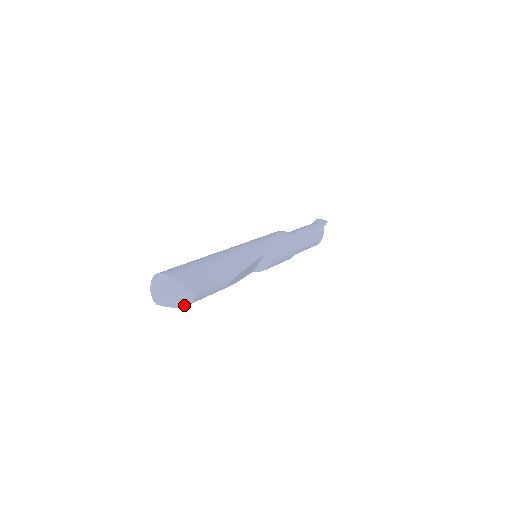
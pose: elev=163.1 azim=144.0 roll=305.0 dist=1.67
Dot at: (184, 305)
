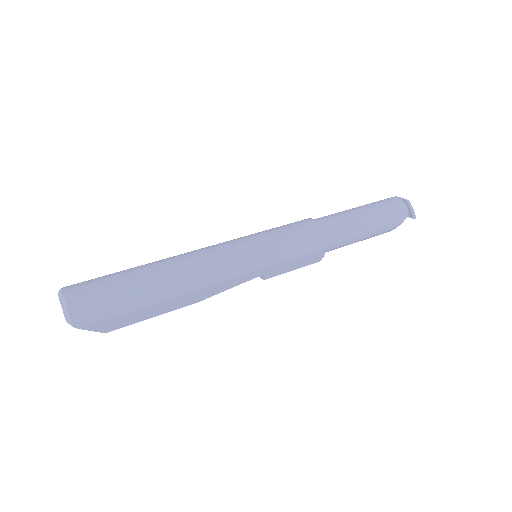
Dot at: occluded
